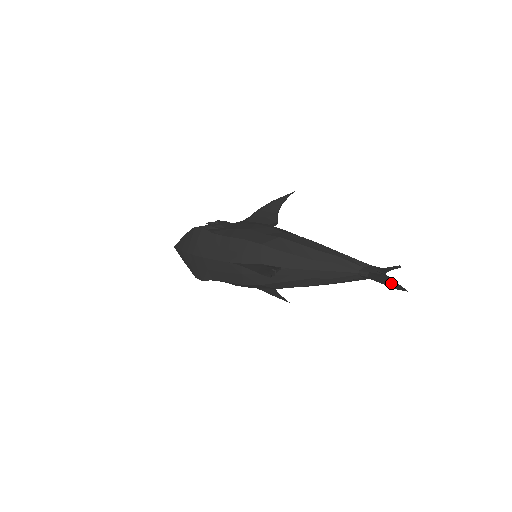
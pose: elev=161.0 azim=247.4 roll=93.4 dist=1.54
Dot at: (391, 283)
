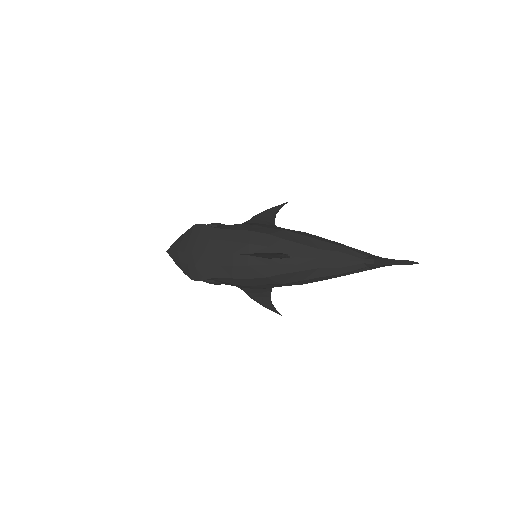
Dot at: (401, 261)
